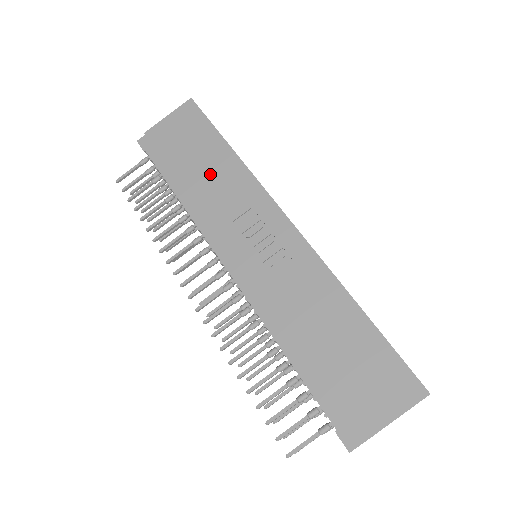
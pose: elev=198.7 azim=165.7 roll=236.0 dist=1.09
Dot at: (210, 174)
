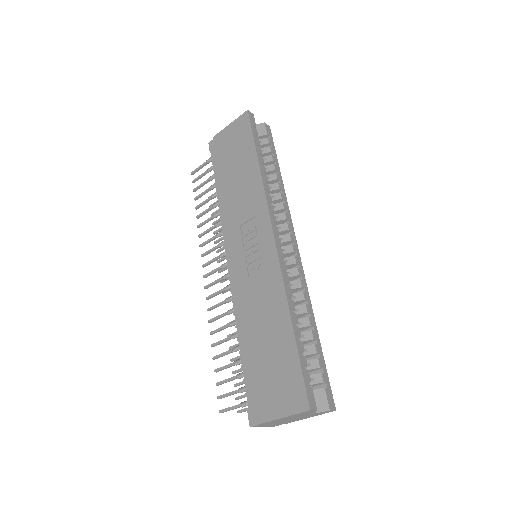
Dot at: (239, 182)
